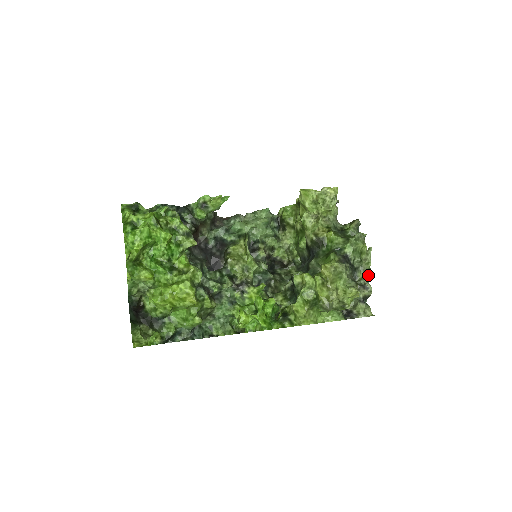
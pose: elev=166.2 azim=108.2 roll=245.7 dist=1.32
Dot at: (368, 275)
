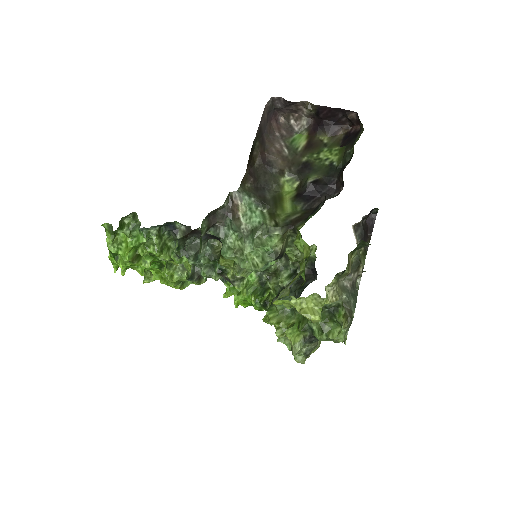
Dot at: occluded
